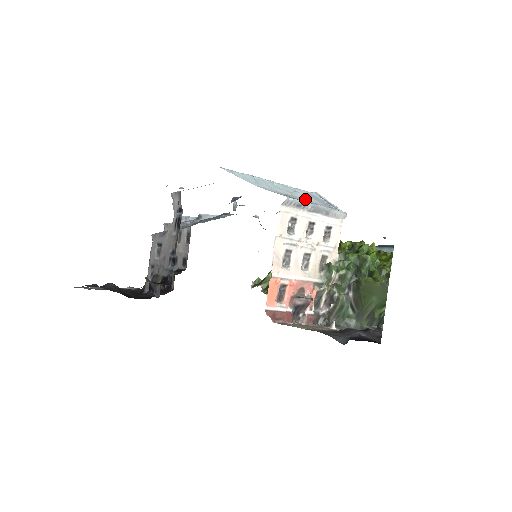
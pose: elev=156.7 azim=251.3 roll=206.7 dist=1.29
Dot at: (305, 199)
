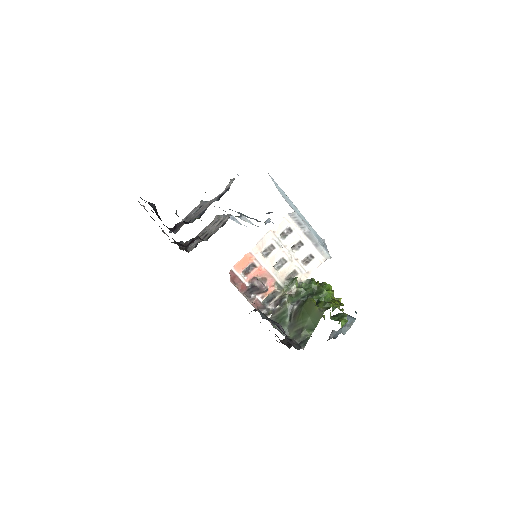
Dot at: (309, 229)
